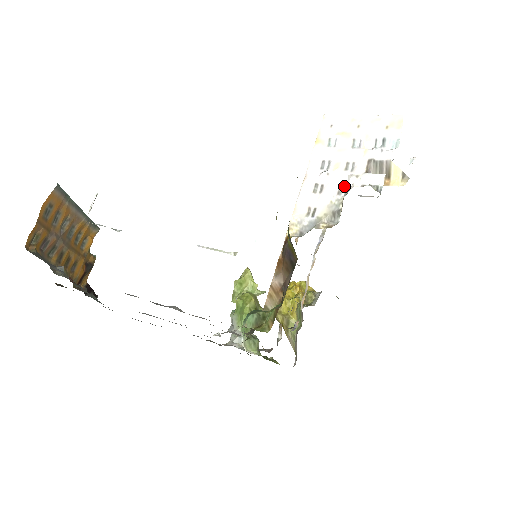
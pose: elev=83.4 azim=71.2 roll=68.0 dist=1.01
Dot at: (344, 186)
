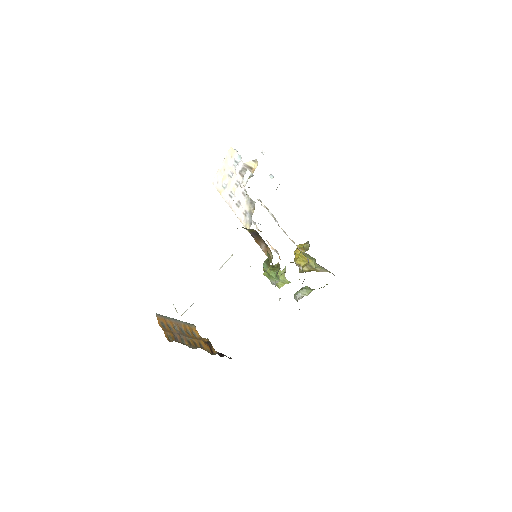
Dot at: (243, 191)
